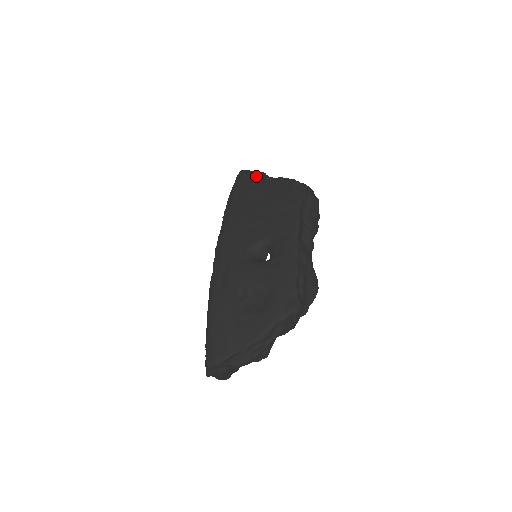
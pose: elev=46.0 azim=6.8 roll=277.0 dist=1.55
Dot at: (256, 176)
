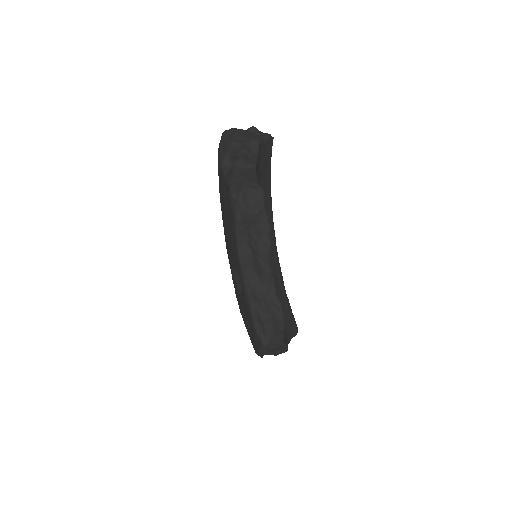
Dot at: (220, 164)
